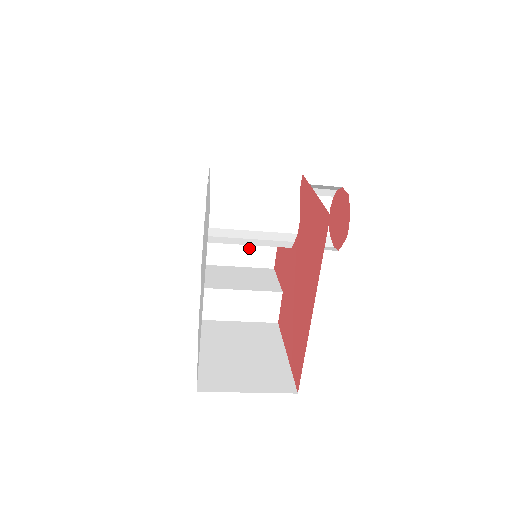
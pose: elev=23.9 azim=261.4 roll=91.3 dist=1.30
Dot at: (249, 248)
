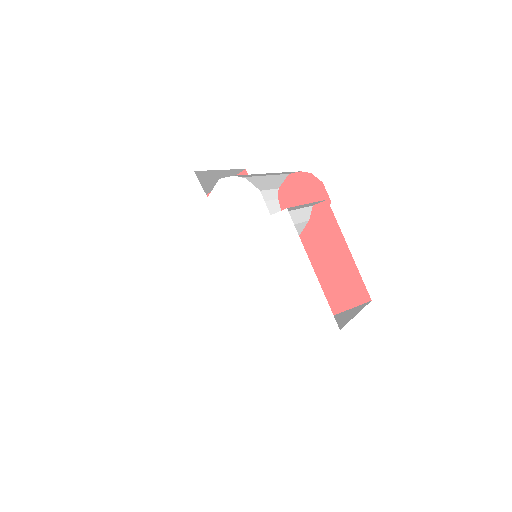
Dot at: occluded
